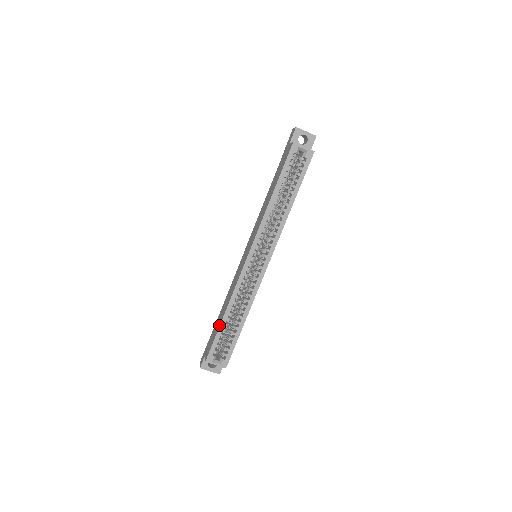
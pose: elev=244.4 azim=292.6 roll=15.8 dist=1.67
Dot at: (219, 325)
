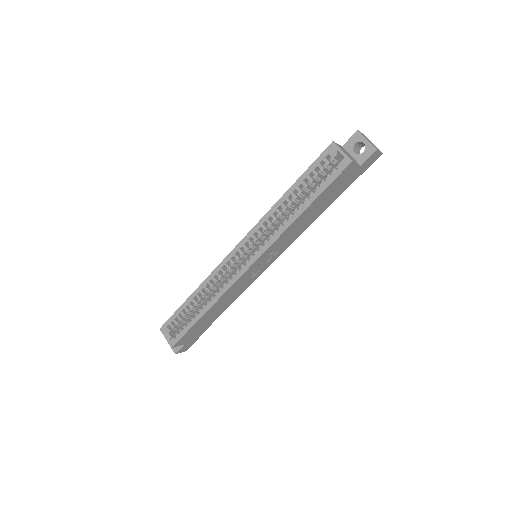
Dot at: (185, 301)
